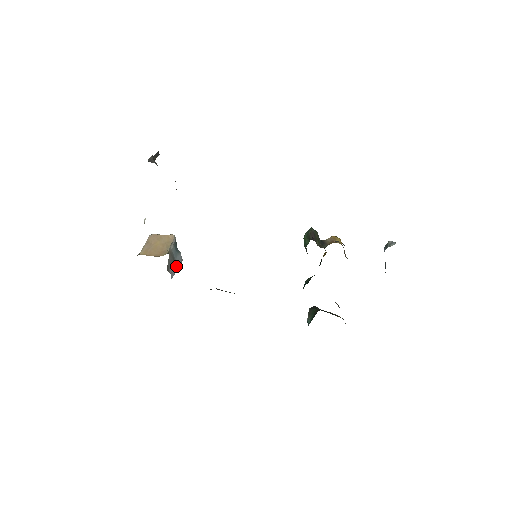
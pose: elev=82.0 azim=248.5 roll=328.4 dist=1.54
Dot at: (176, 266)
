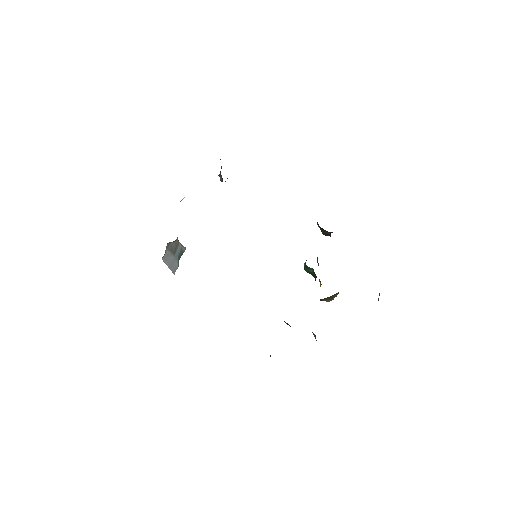
Dot at: (170, 263)
